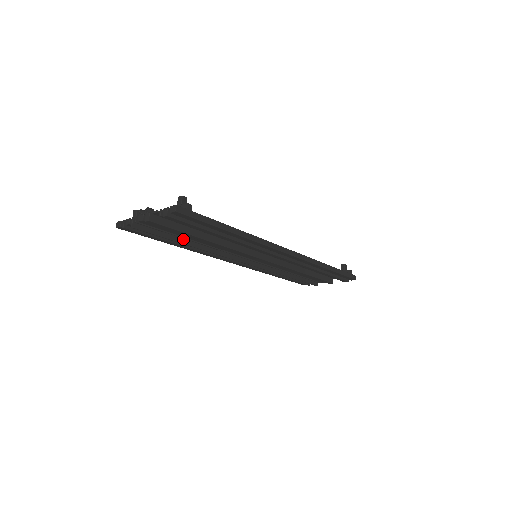
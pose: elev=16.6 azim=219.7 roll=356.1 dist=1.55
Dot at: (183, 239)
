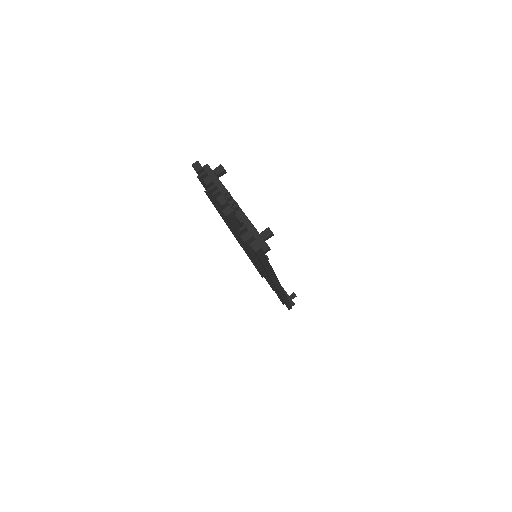
Dot at: occluded
